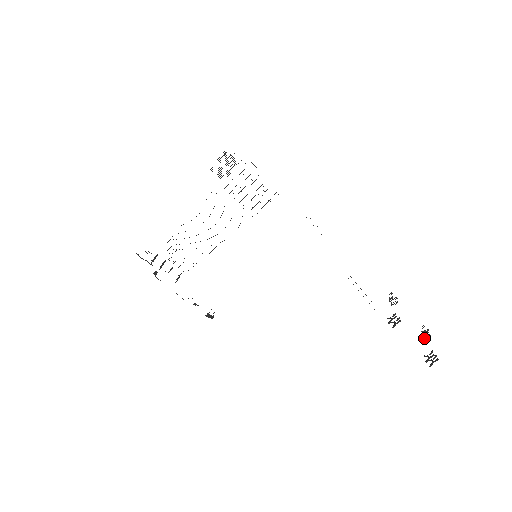
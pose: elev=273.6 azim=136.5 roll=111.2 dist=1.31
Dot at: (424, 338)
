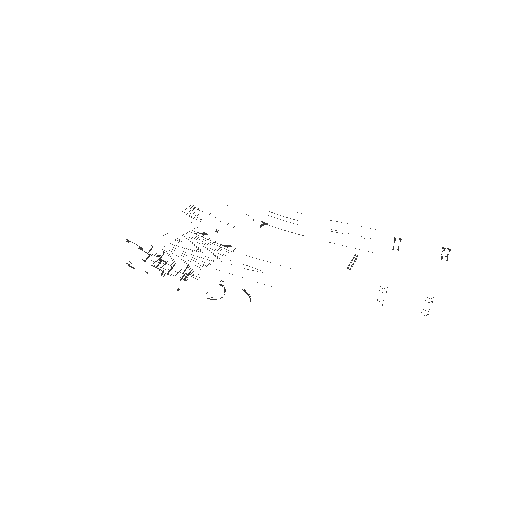
Dot at: occluded
